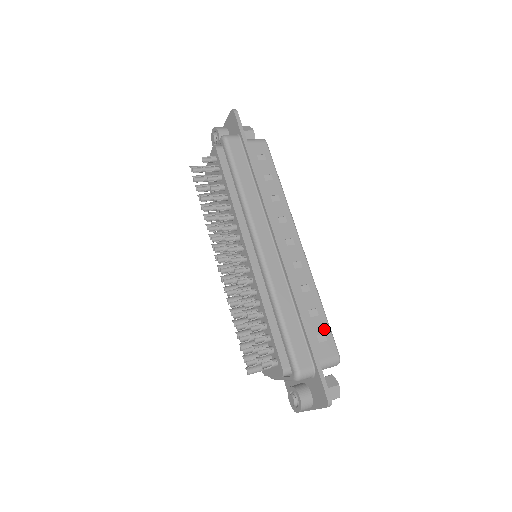
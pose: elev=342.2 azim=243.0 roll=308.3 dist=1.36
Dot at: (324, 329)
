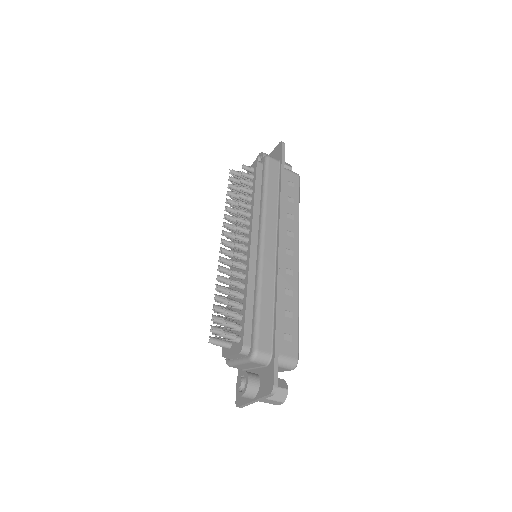
Dot at: (293, 332)
